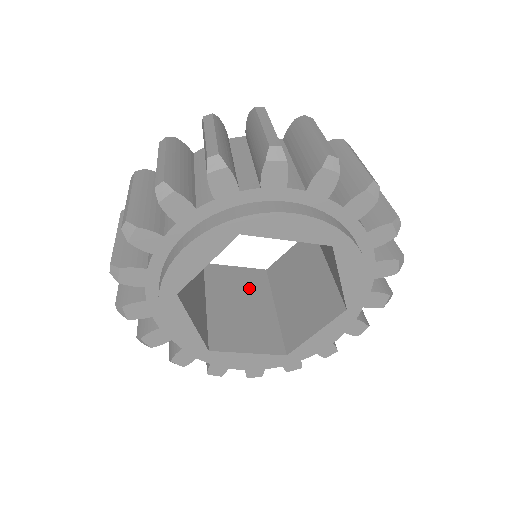
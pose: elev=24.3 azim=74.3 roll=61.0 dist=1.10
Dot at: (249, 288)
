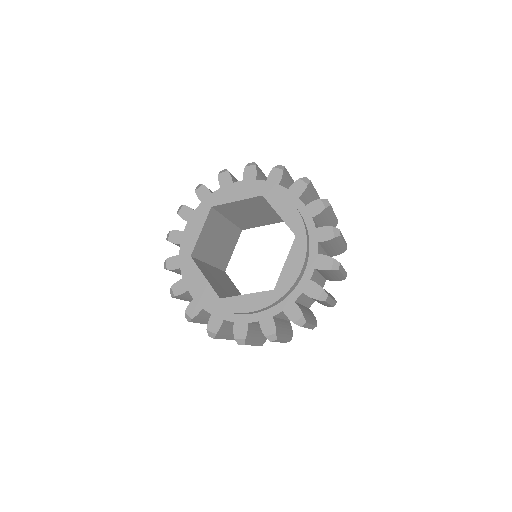
Dot at: occluded
